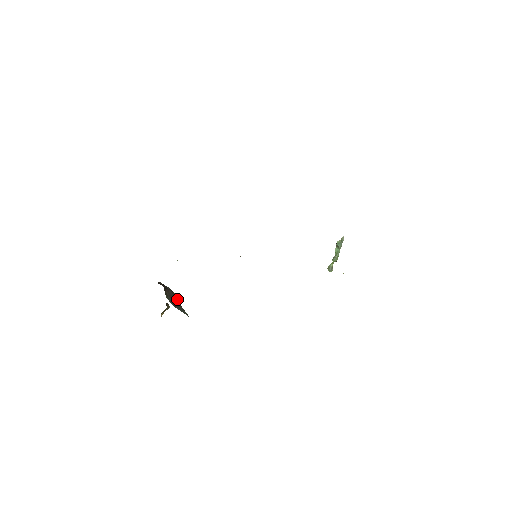
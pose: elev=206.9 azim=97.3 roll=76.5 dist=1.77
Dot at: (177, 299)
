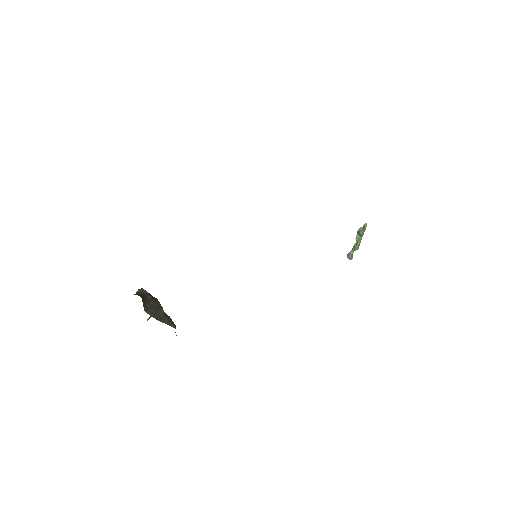
Dot at: (162, 308)
